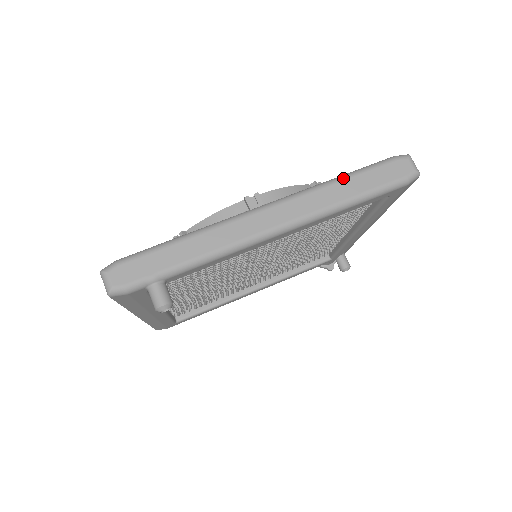
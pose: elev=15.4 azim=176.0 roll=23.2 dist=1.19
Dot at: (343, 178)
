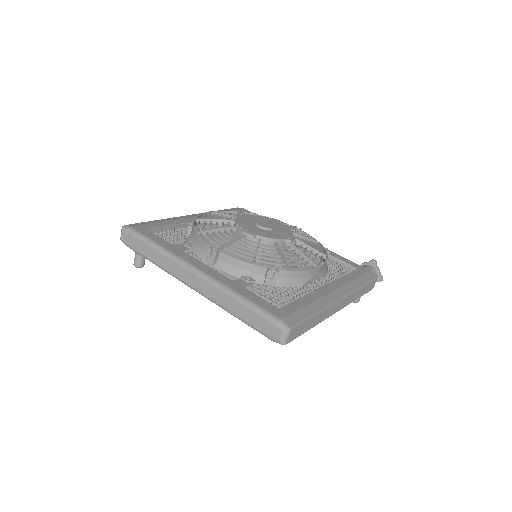
Dot at: (239, 301)
